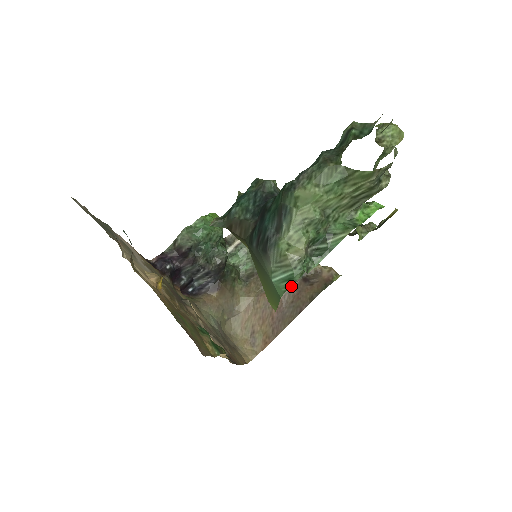
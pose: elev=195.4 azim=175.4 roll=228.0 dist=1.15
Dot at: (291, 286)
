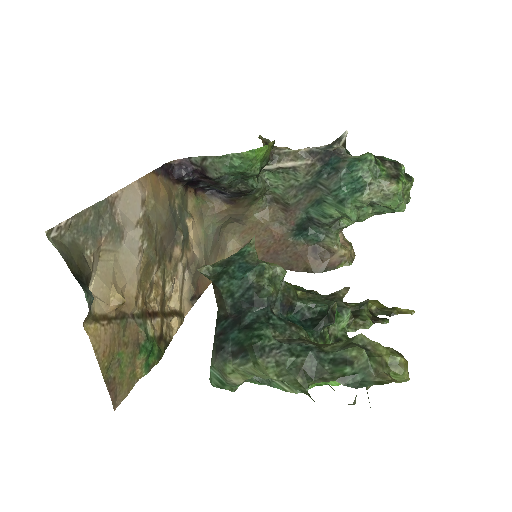
Dot at: (299, 245)
